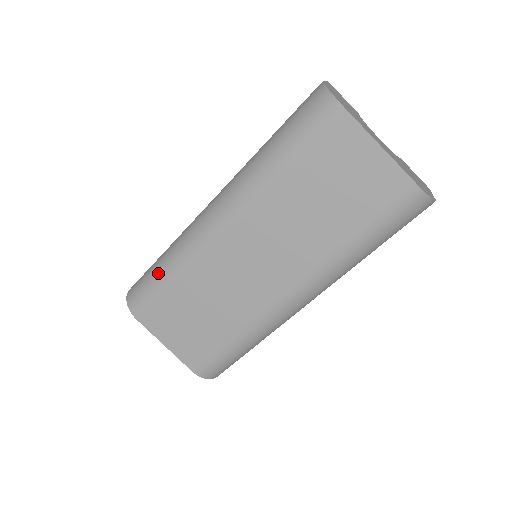
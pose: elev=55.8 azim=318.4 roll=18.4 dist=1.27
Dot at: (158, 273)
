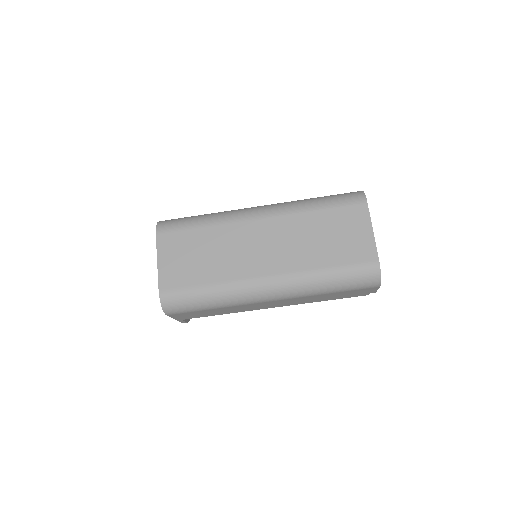
Dot at: (196, 218)
